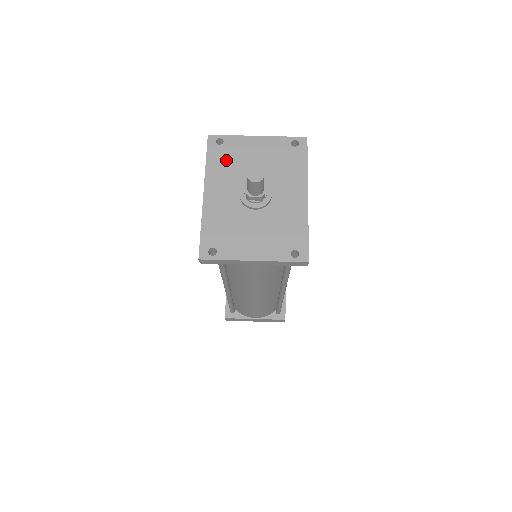
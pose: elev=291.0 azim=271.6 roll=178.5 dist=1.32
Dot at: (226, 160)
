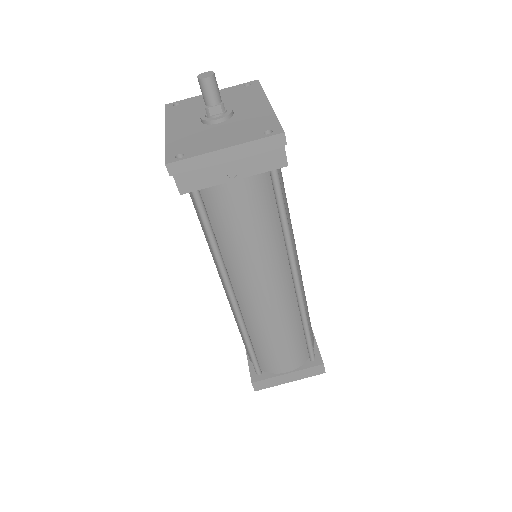
Dot at: (184, 110)
